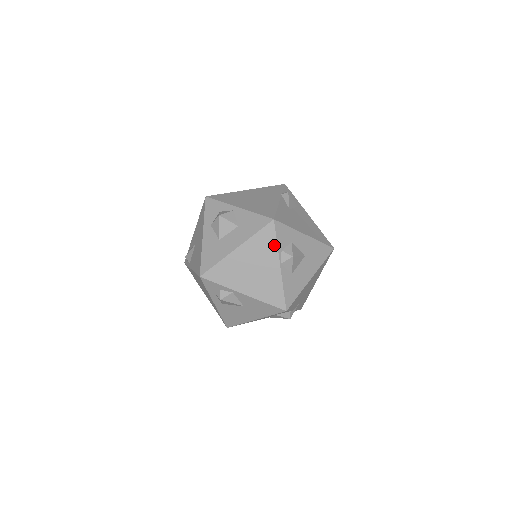
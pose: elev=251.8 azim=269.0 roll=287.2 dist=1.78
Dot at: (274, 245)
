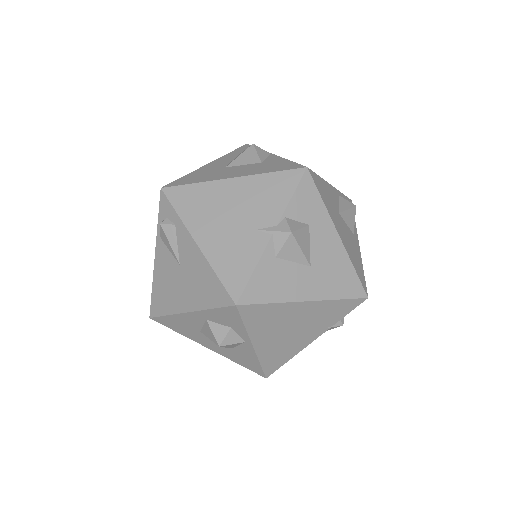
Dot at: occluded
